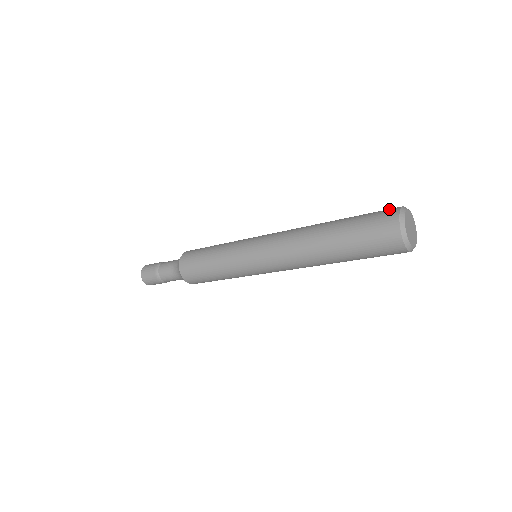
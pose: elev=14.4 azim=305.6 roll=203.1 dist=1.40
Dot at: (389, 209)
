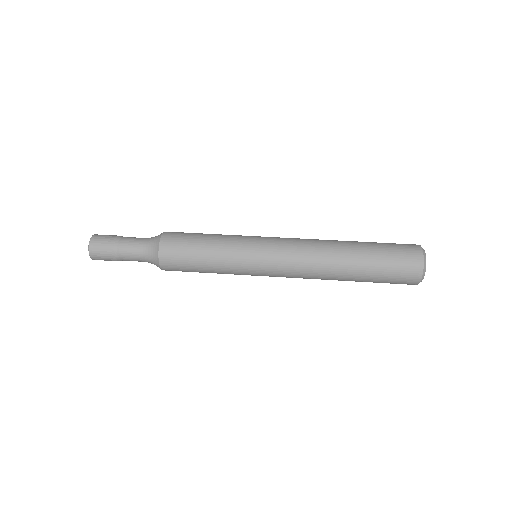
Dot at: (412, 270)
